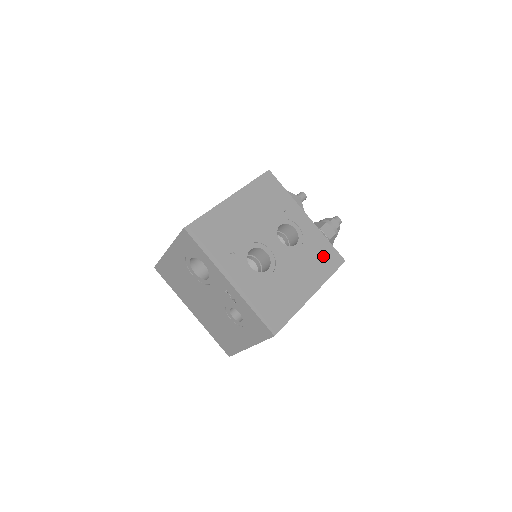
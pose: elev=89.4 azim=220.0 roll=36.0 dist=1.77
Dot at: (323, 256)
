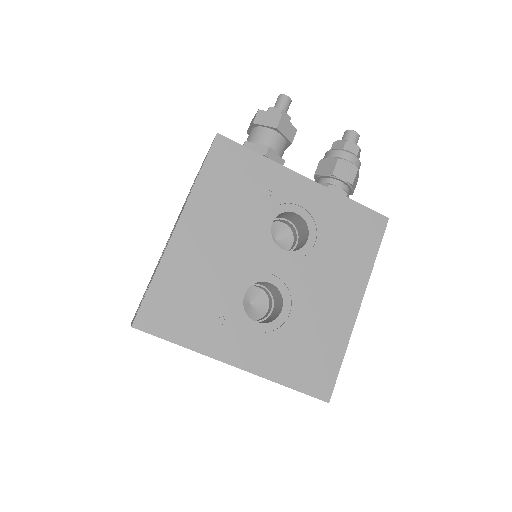
Dot at: (354, 232)
